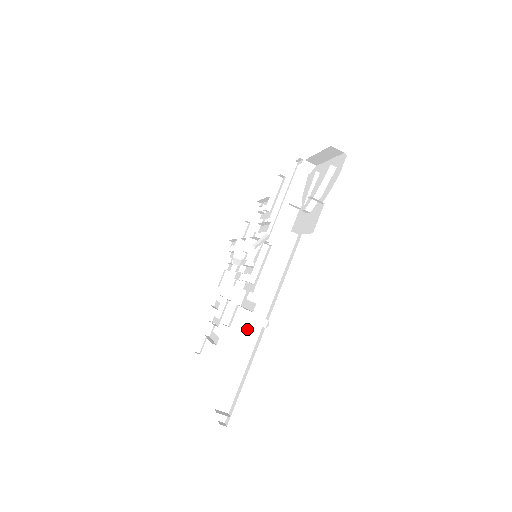
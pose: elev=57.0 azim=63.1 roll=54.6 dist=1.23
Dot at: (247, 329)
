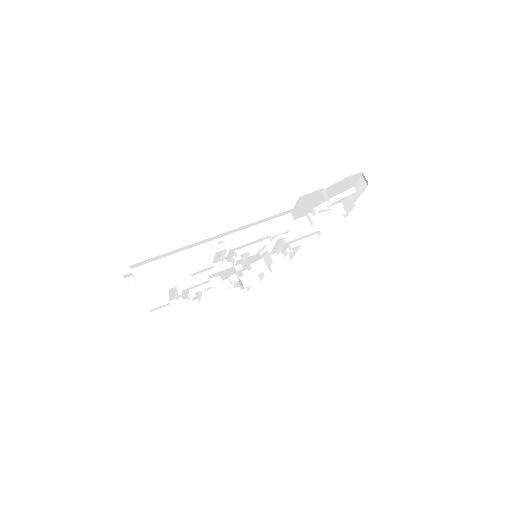
Dot at: (206, 243)
